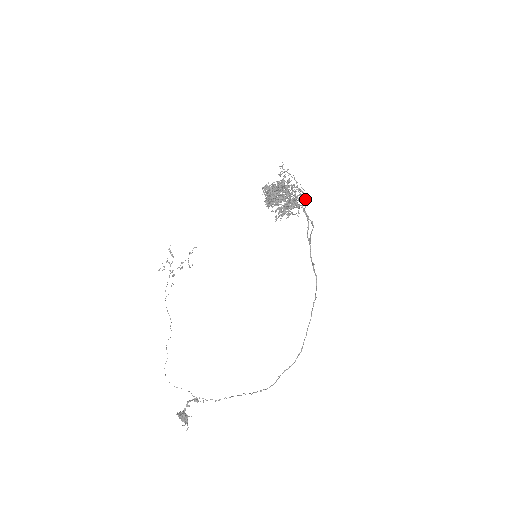
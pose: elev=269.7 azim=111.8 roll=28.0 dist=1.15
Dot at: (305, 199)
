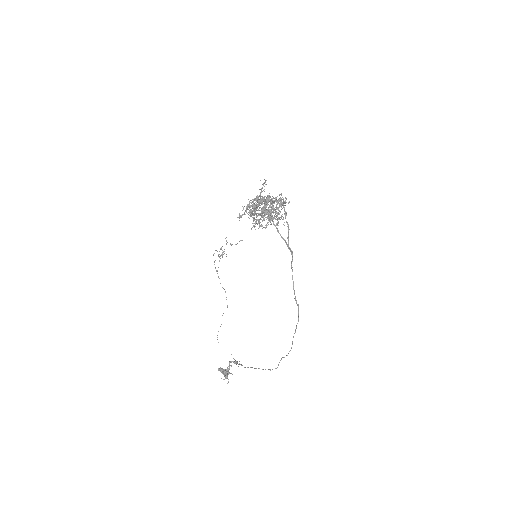
Dot at: (285, 213)
